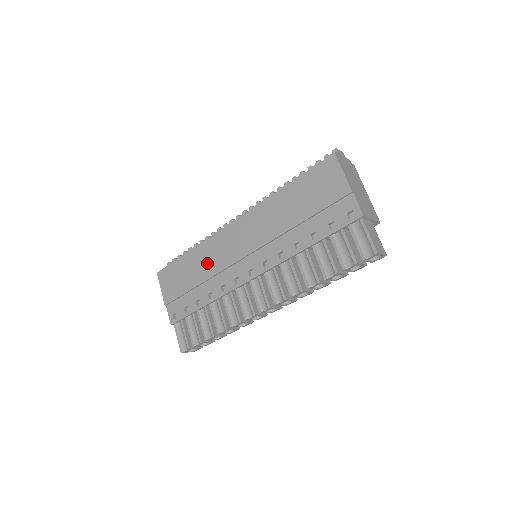
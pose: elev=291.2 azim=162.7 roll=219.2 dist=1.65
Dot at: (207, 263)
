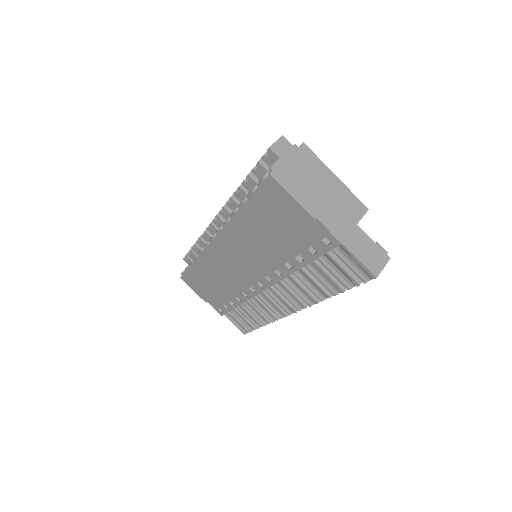
Dot at: (216, 275)
